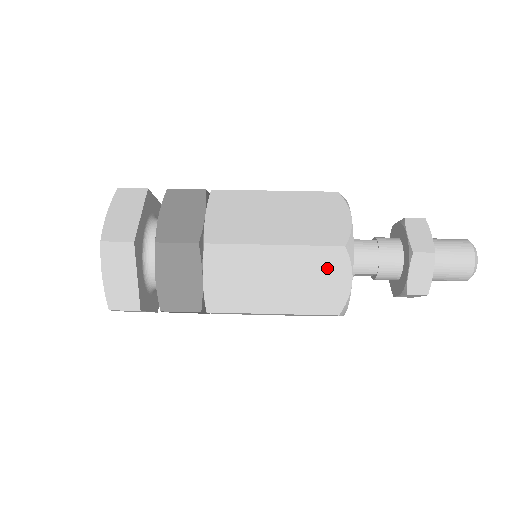
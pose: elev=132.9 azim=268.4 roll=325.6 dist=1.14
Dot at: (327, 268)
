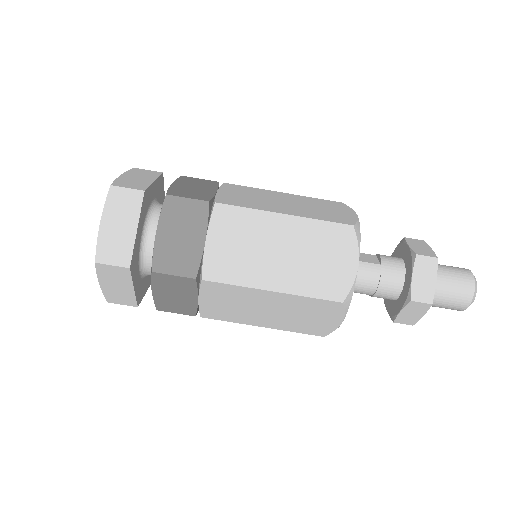
Dot at: (321, 312)
